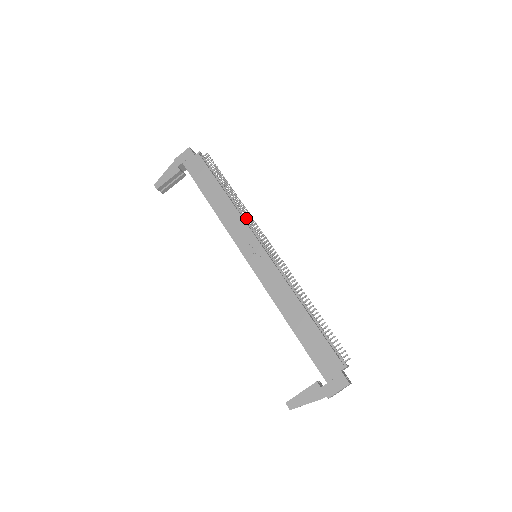
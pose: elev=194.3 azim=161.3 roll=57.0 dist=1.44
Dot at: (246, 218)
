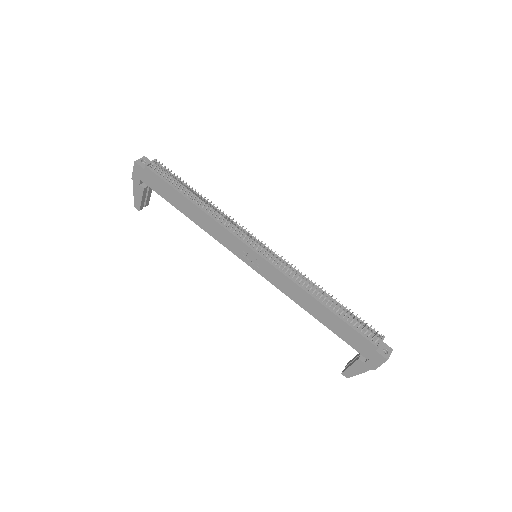
Dot at: (227, 221)
